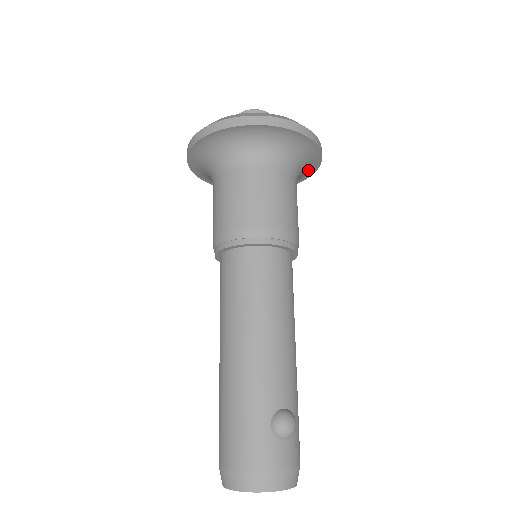
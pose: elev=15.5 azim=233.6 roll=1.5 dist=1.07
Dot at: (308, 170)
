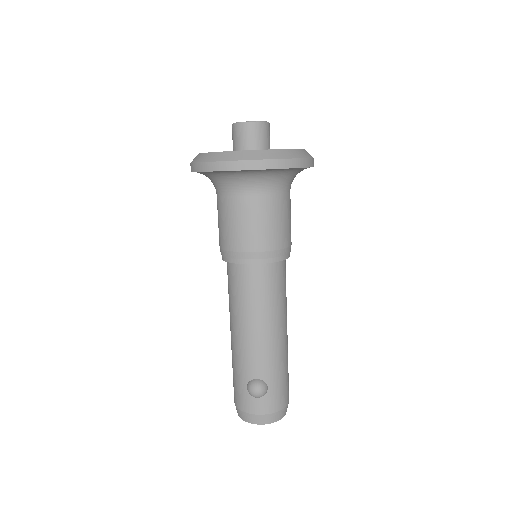
Dot at: (299, 169)
